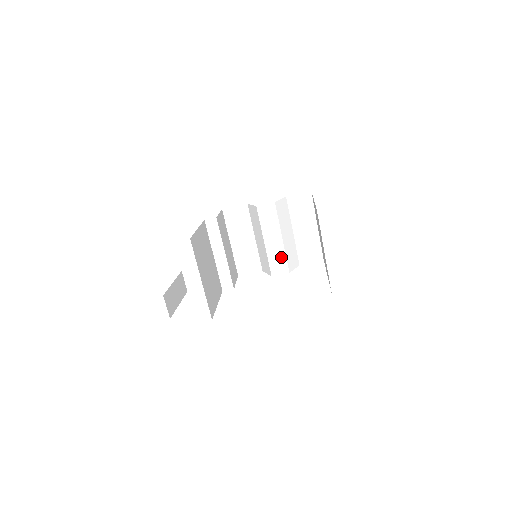
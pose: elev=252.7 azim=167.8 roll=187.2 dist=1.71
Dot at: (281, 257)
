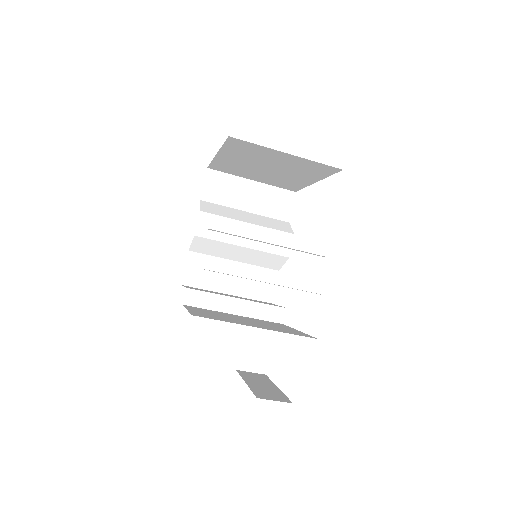
Dot at: (270, 235)
